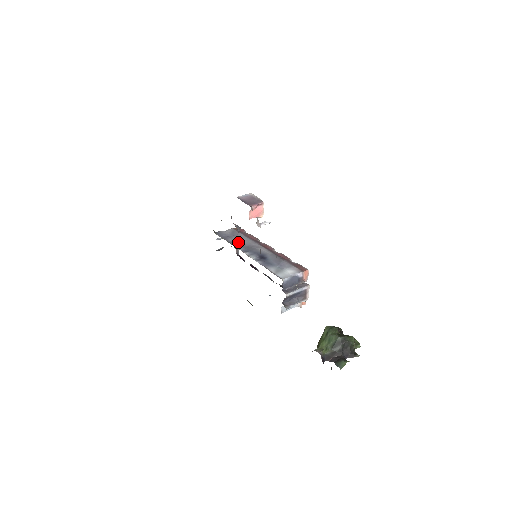
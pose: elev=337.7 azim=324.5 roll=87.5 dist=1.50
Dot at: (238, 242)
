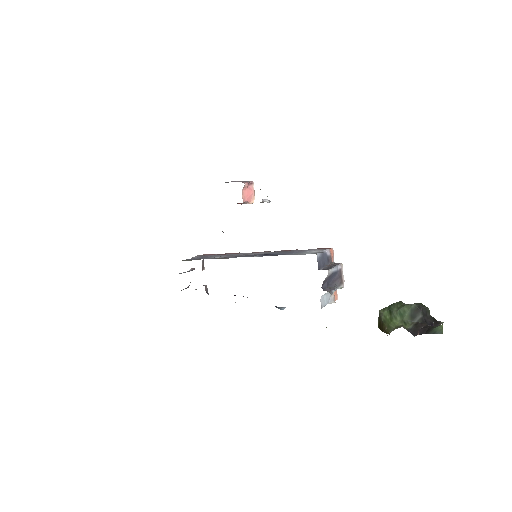
Dot at: occluded
